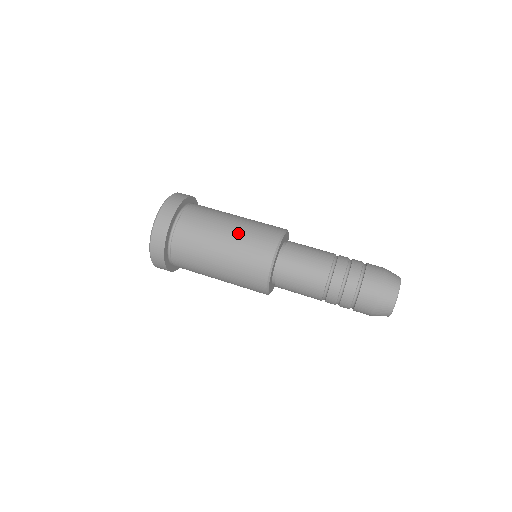
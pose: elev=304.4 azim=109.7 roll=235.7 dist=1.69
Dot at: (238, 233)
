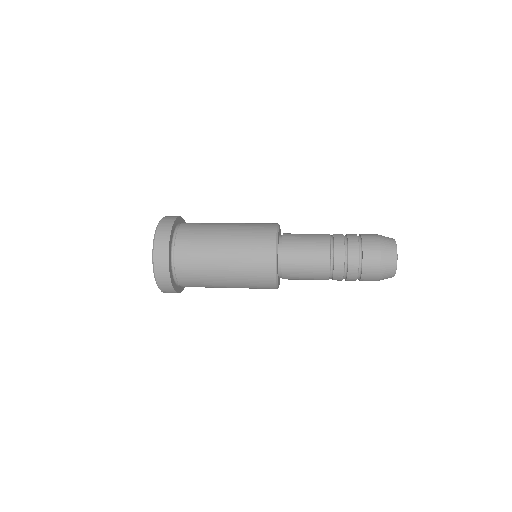
Dot at: occluded
